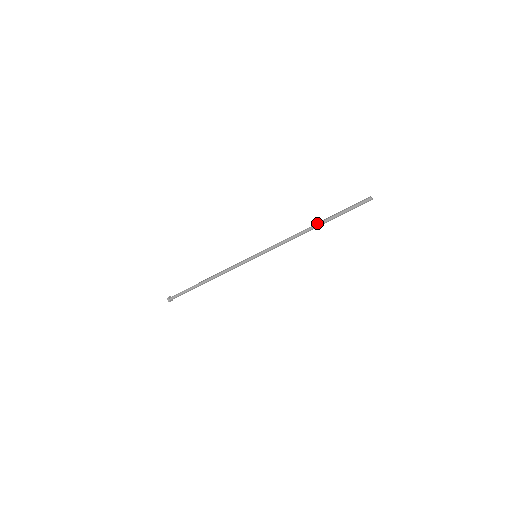
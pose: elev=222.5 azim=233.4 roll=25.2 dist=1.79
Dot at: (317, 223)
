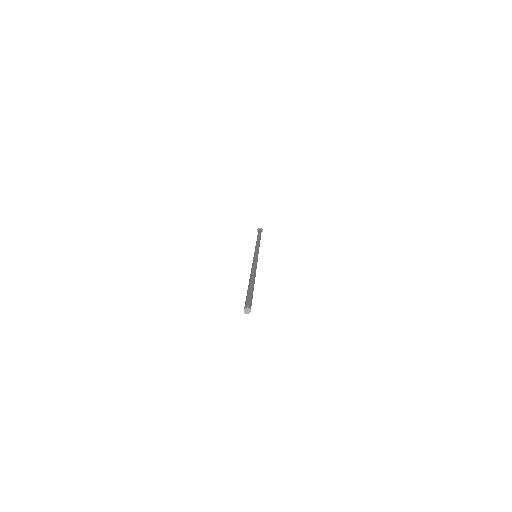
Dot at: occluded
